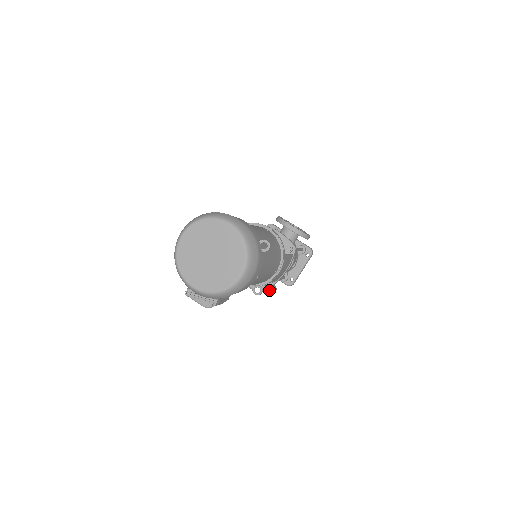
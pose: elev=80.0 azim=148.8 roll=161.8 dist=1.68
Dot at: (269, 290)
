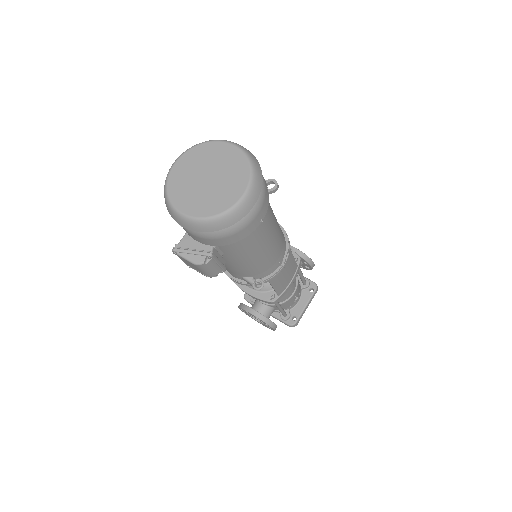
Dot at: (269, 322)
